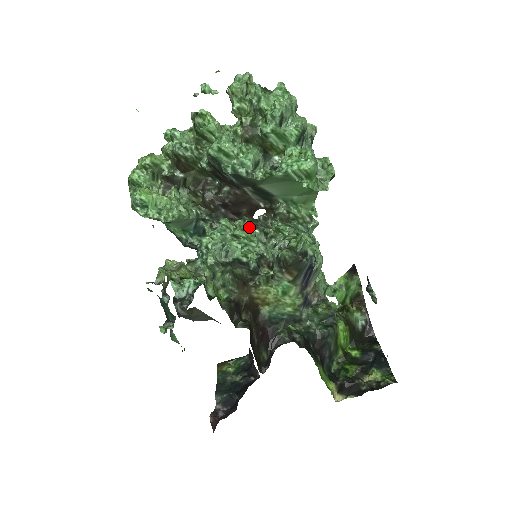
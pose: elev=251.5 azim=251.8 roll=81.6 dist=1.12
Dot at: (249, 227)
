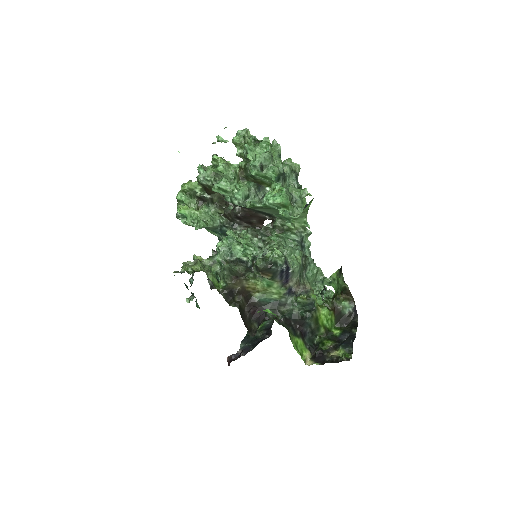
Dot at: (250, 236)
